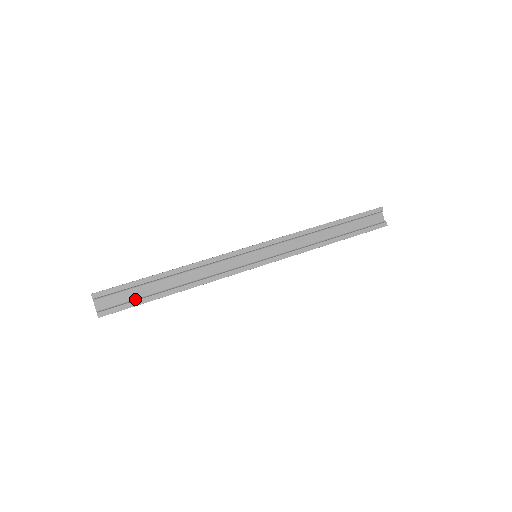
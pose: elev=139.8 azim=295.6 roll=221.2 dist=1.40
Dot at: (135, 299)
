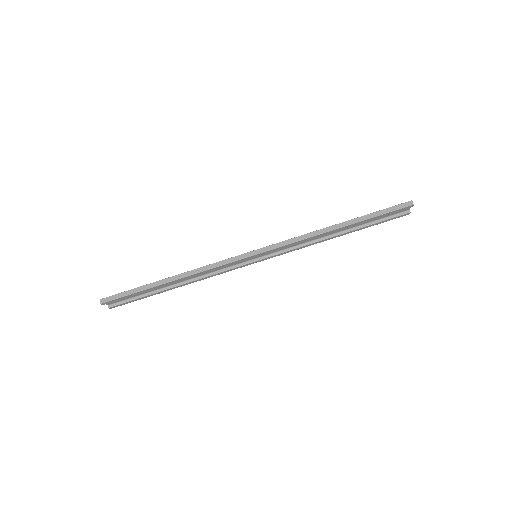
Dot at: (140, 295)
